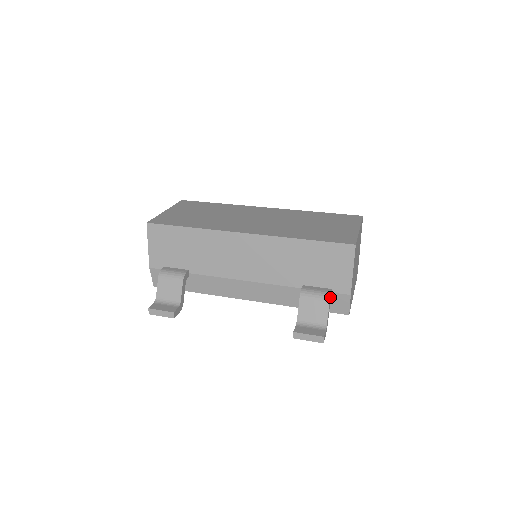
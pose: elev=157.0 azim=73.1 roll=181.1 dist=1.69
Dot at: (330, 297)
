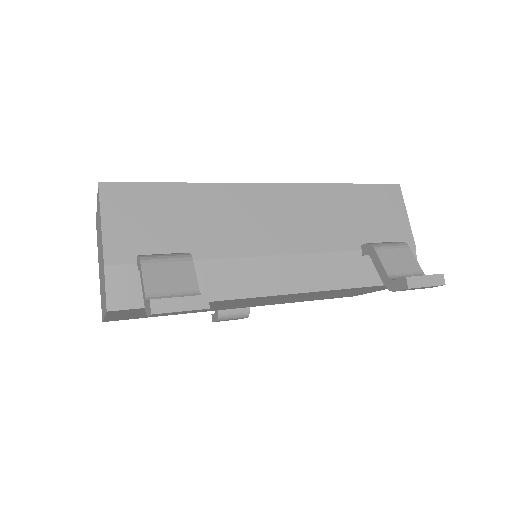
Dot at: (404, 245)
